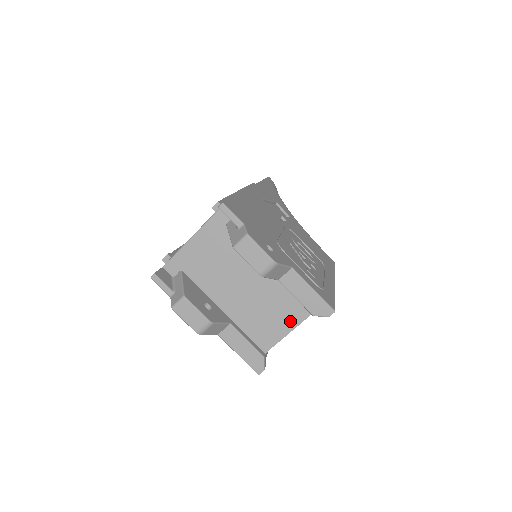
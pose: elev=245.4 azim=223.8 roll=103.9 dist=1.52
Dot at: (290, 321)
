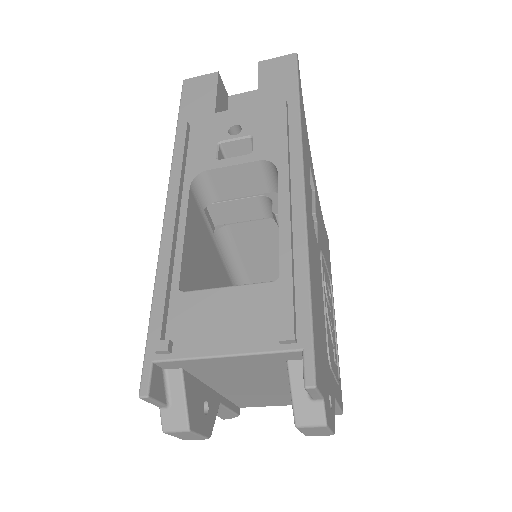
Dot at: (288, 403)
